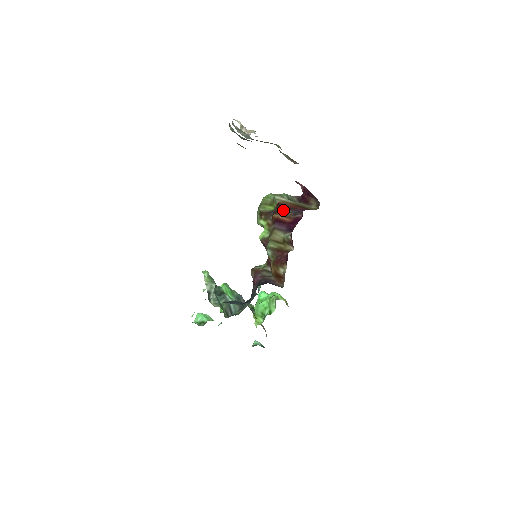
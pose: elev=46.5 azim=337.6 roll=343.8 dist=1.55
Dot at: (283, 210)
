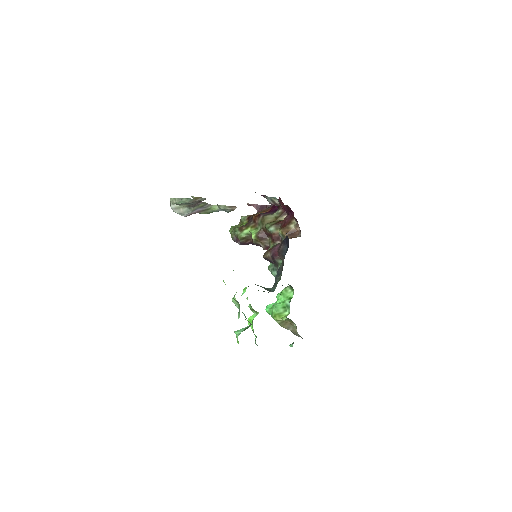
Dot at: (257, 213)
